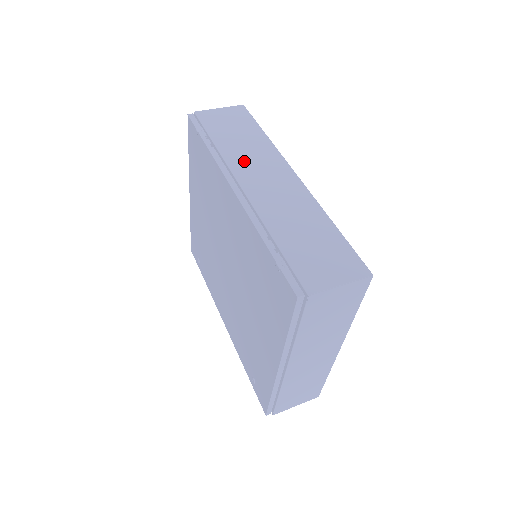
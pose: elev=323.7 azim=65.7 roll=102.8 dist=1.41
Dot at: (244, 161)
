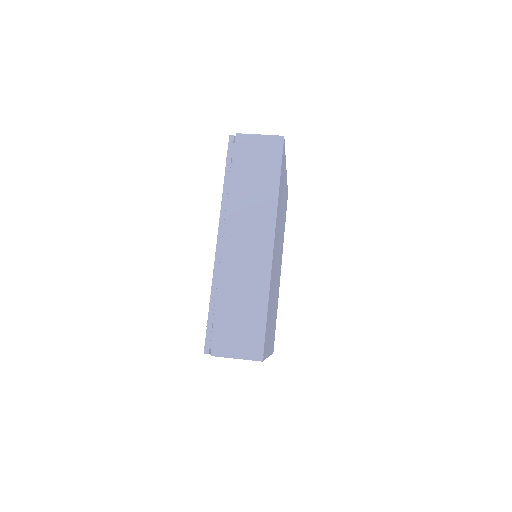
Dot at: (242, 213)
